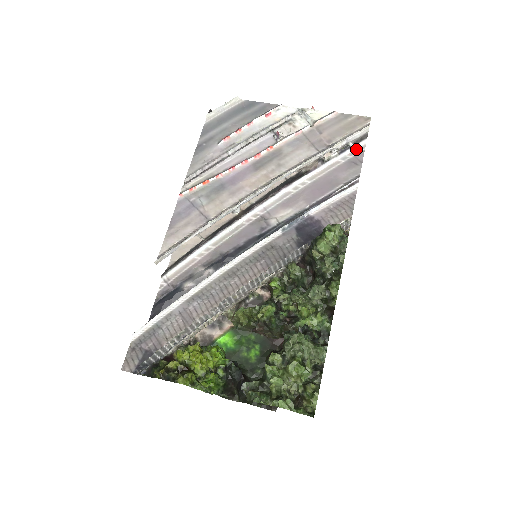
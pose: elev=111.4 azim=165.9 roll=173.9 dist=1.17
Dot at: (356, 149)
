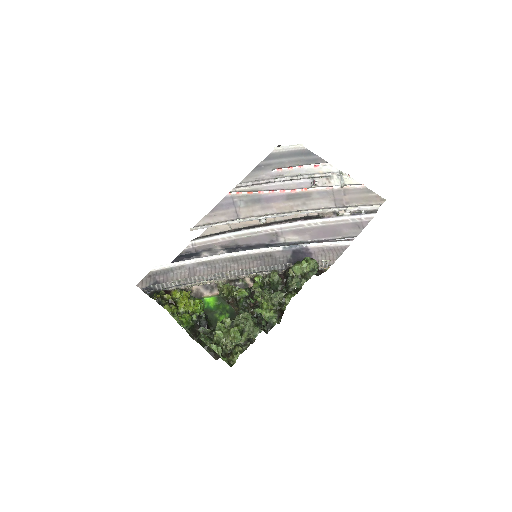
Dot at: (365, 217)
